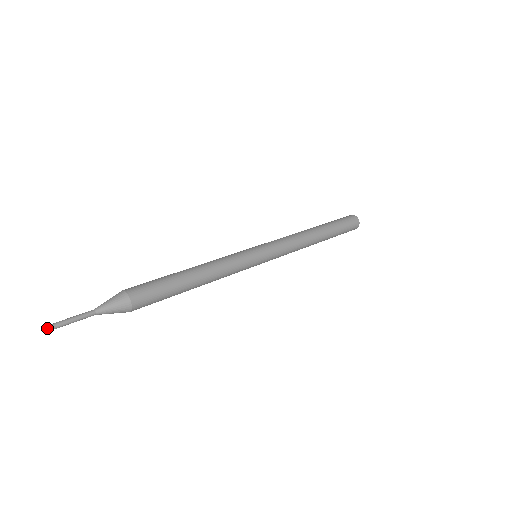
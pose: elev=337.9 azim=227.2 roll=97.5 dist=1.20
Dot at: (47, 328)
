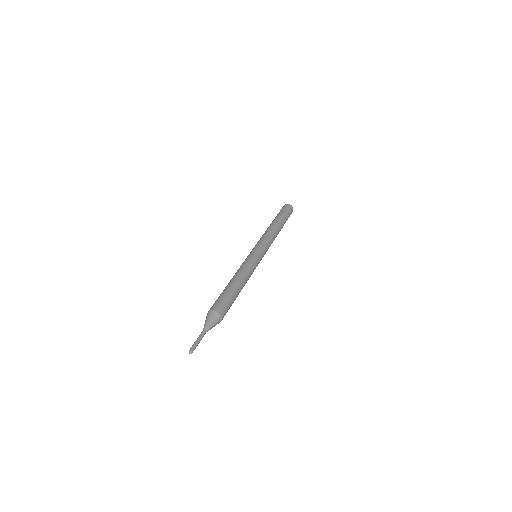
Dot at: (191, 353)
